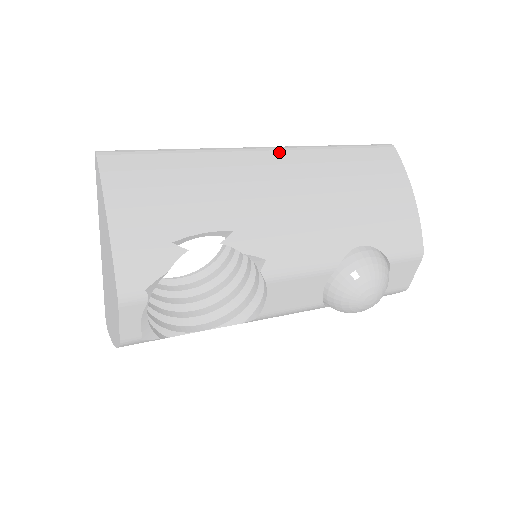
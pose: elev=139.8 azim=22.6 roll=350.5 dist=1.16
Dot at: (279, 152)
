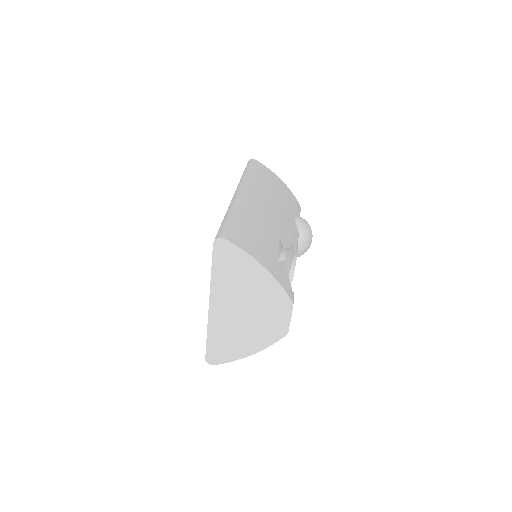
Dot at: (246, 189)
